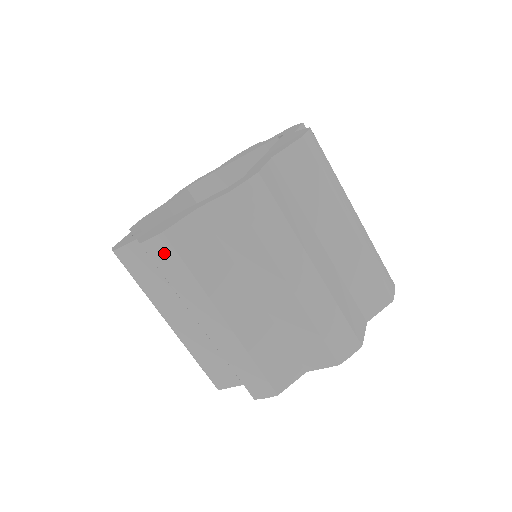
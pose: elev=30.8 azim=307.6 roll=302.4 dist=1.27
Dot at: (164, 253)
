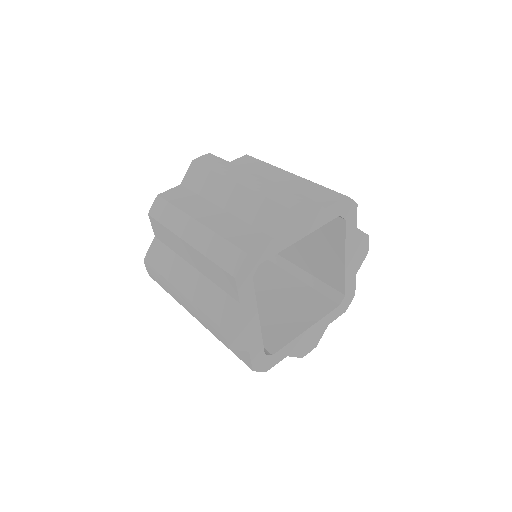
Dot at: (151, 272)
